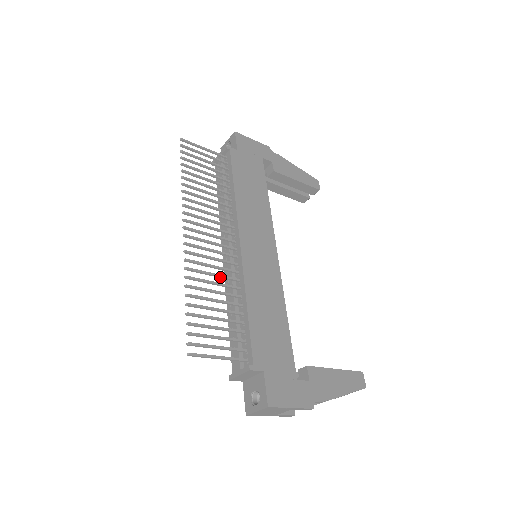
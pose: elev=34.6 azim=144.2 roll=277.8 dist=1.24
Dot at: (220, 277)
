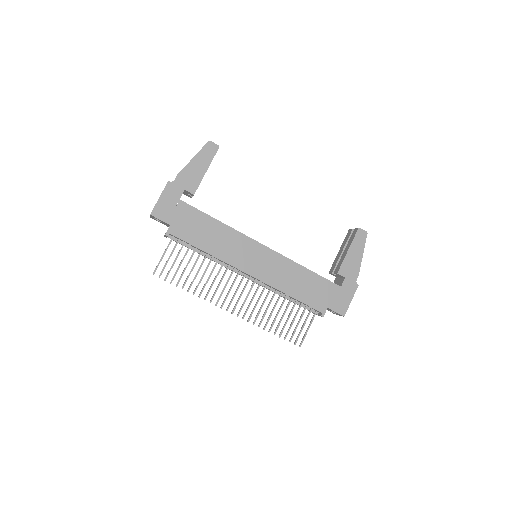
Dot at: occluded
